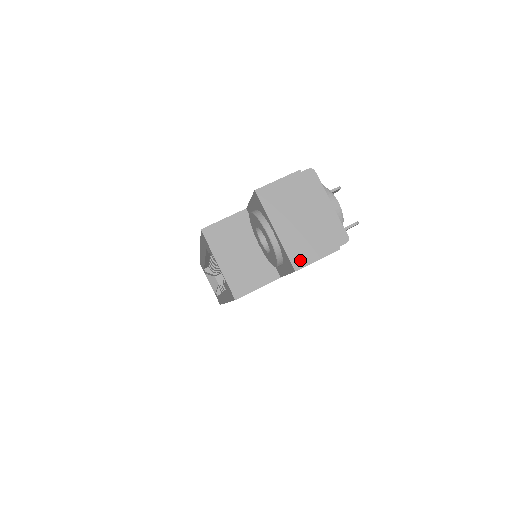
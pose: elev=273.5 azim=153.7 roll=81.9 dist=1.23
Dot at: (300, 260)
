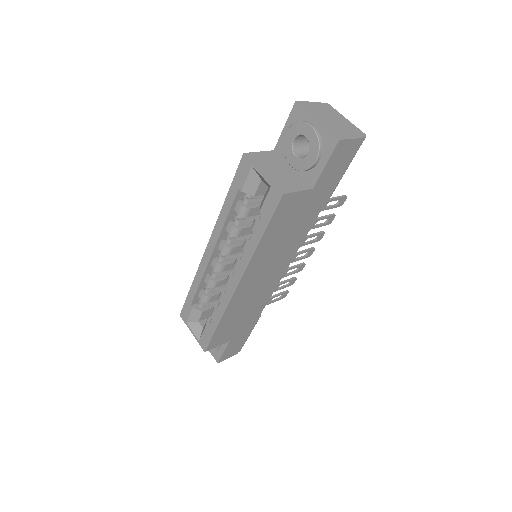
Dot at: (340, 136)
